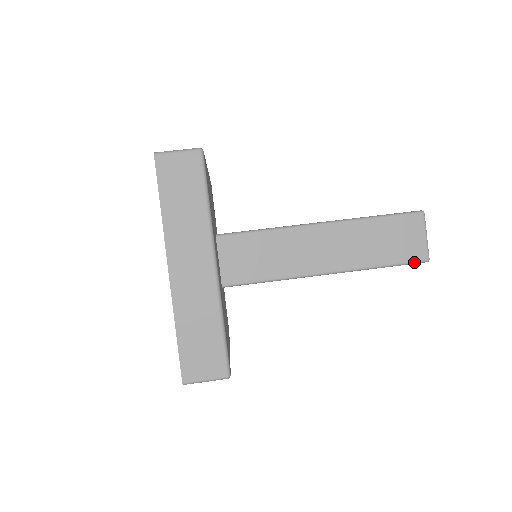
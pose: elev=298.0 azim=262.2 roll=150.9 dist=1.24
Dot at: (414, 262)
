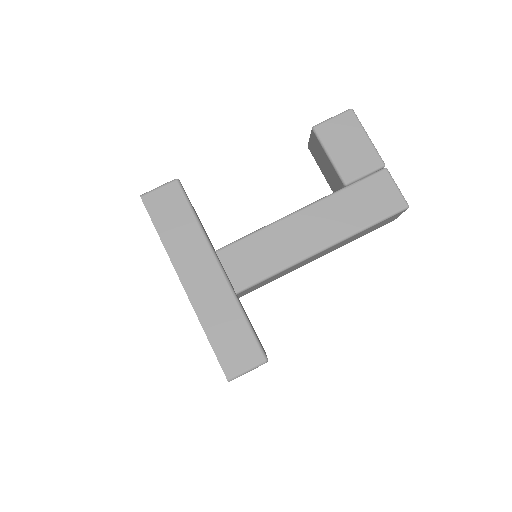
Dot at: occluded
